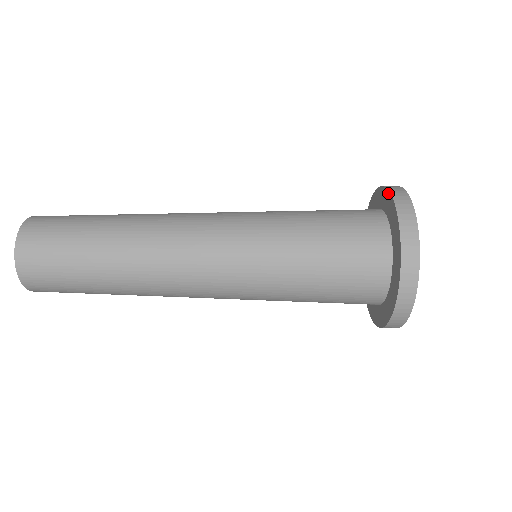
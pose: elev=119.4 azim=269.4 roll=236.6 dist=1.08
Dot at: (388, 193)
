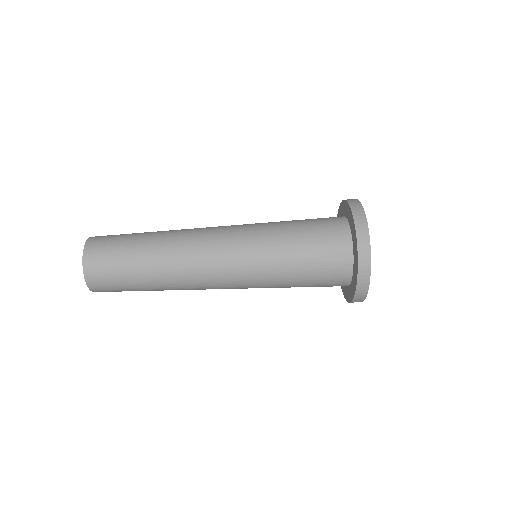
Dot at: (355, 229)
